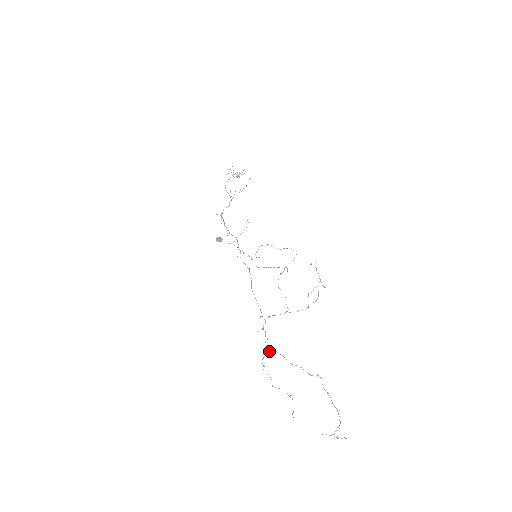
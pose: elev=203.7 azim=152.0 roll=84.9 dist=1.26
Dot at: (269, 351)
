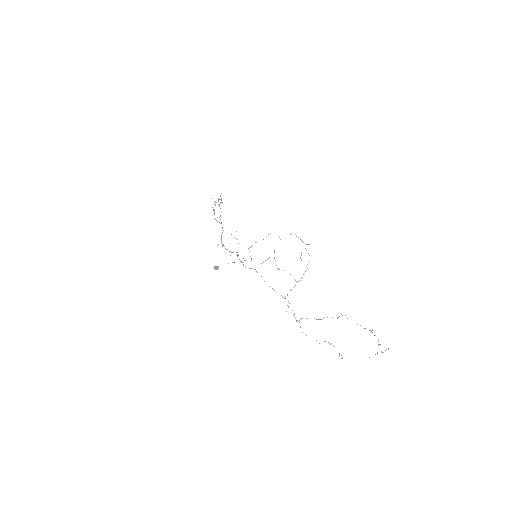
Dot at: (298, 321)
